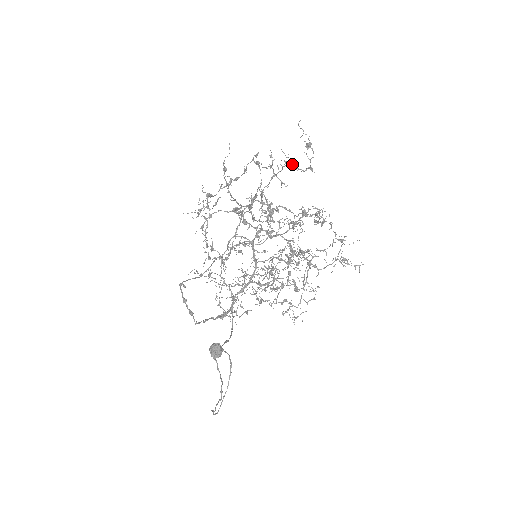
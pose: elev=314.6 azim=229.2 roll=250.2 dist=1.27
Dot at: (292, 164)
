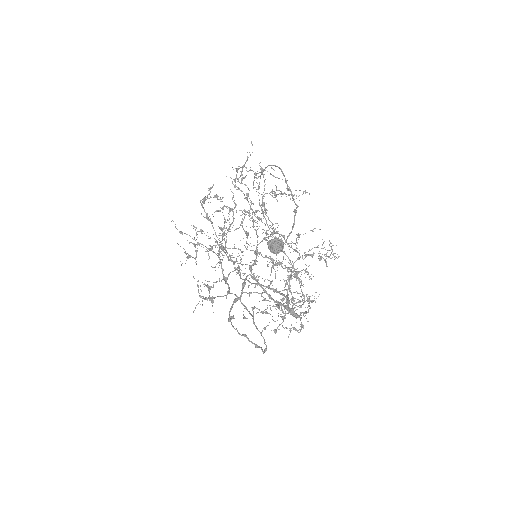
Dot at: occluded
